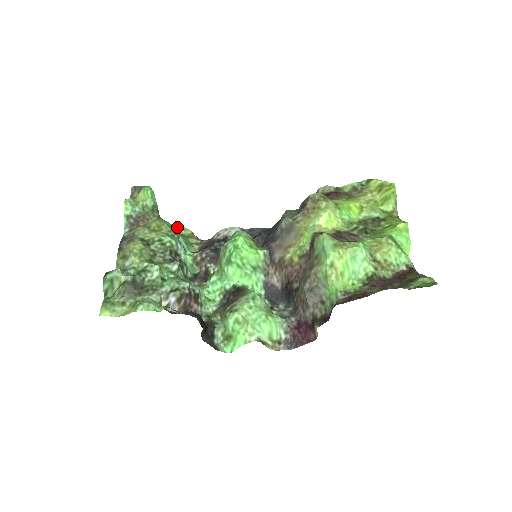
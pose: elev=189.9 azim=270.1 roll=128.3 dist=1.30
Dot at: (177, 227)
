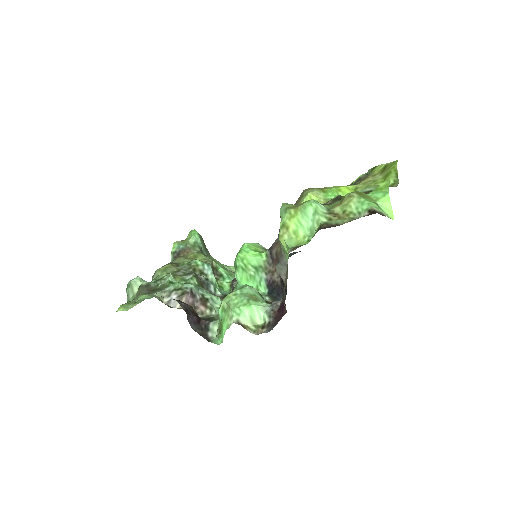
Dot at: (230, 267)
